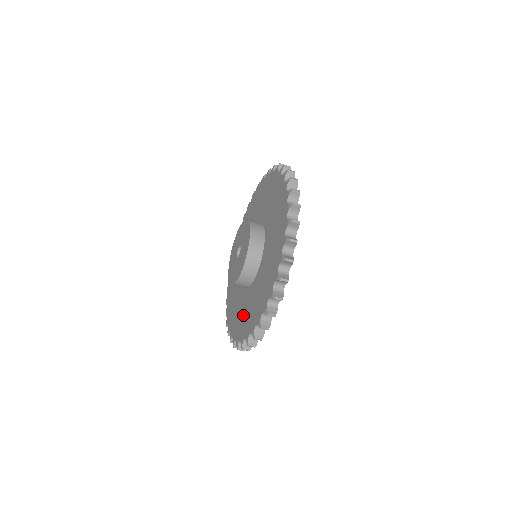
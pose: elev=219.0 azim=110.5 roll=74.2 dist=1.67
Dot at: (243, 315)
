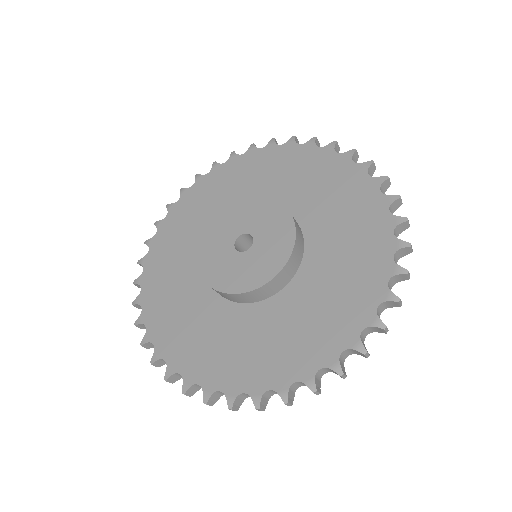
Dot at: (215, 344)
